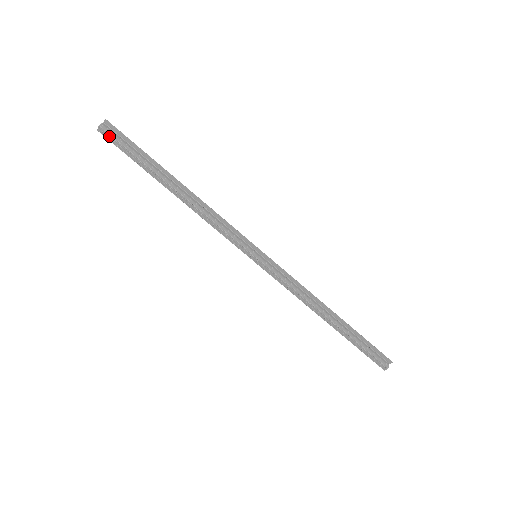
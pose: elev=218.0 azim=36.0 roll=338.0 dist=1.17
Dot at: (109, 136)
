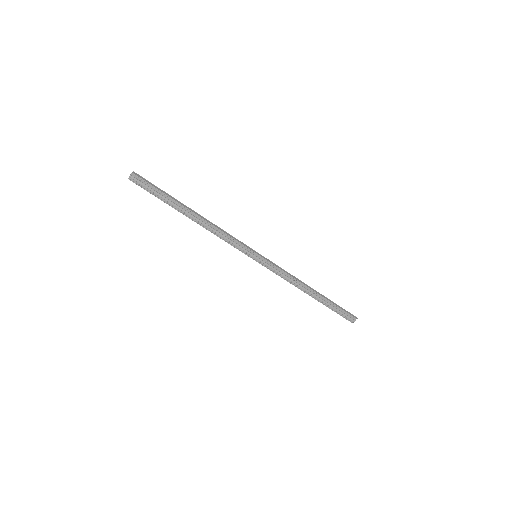
Dot at: (138, 183)
